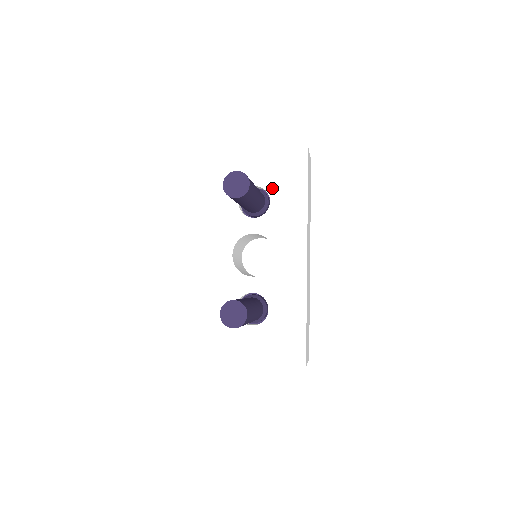
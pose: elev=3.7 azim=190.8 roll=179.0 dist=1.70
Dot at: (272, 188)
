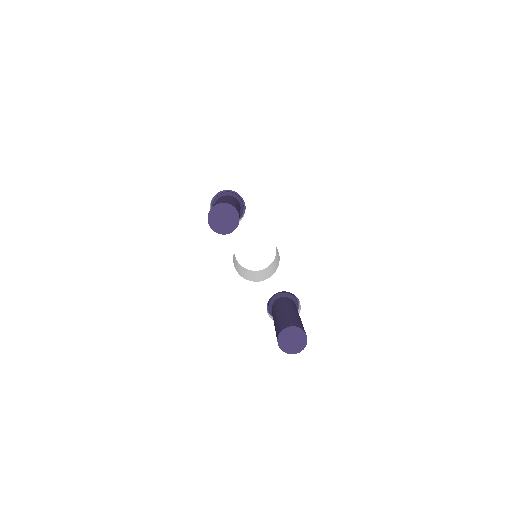
Dot at: (238, 185)
